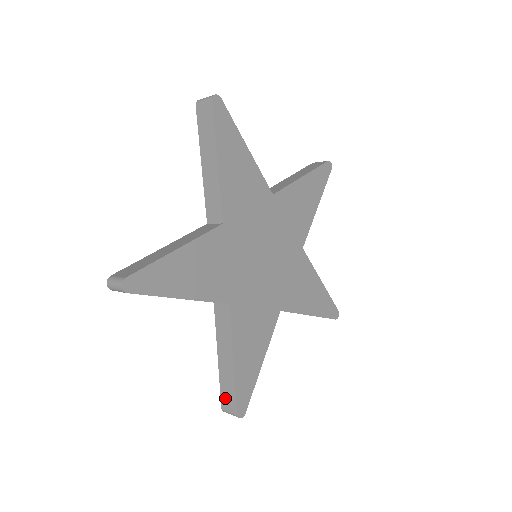
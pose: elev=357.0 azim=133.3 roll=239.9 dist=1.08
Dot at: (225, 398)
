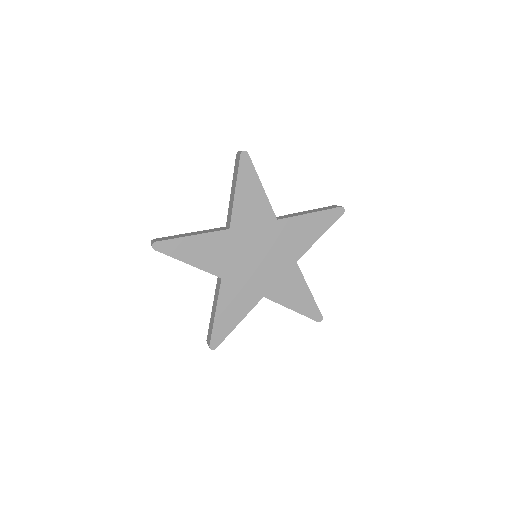
Dot at: occluded
